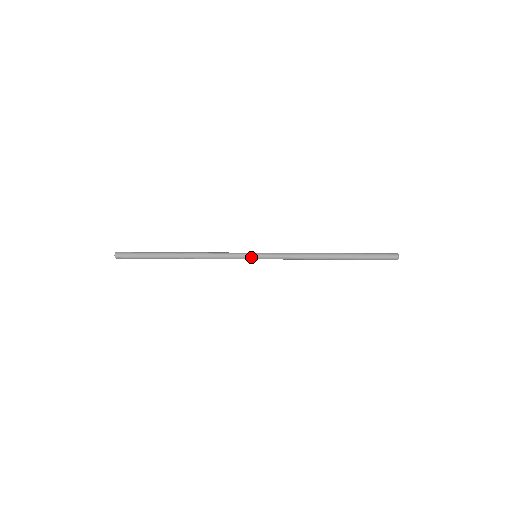
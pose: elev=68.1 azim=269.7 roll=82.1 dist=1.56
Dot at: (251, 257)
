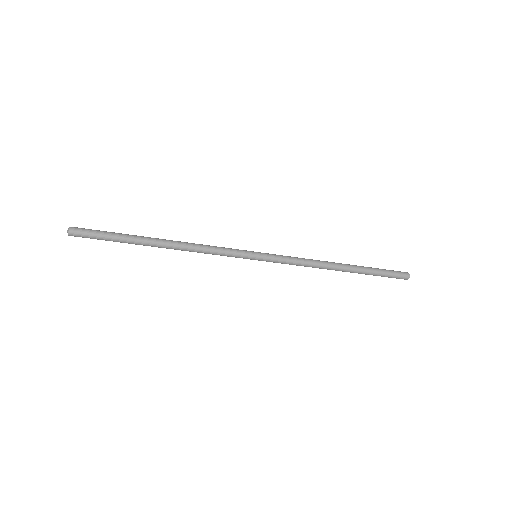
Dot at: (250, 259)
